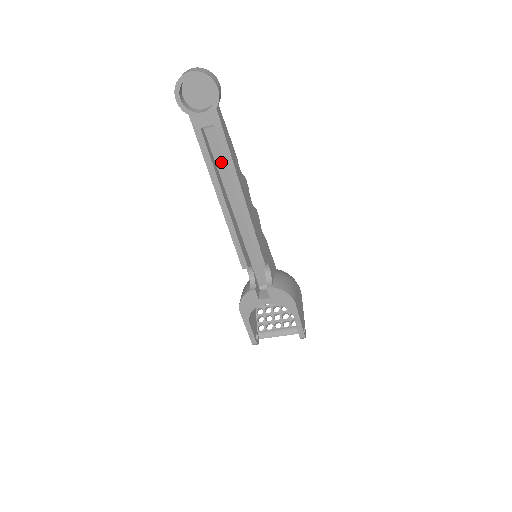
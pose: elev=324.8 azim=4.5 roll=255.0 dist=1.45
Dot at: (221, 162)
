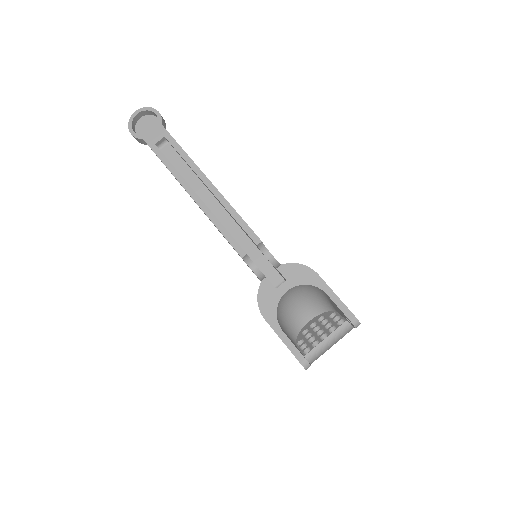
Dot at: (183, 170)
